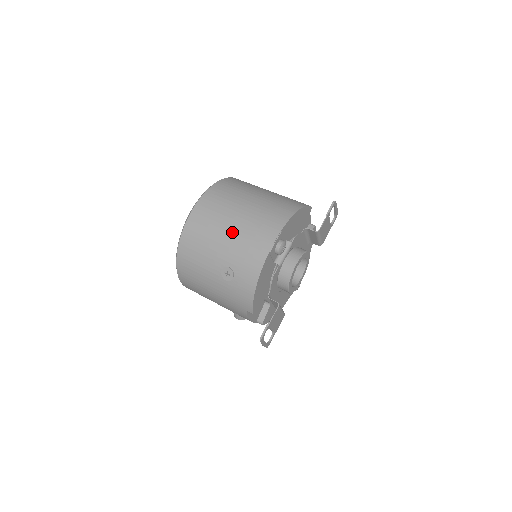
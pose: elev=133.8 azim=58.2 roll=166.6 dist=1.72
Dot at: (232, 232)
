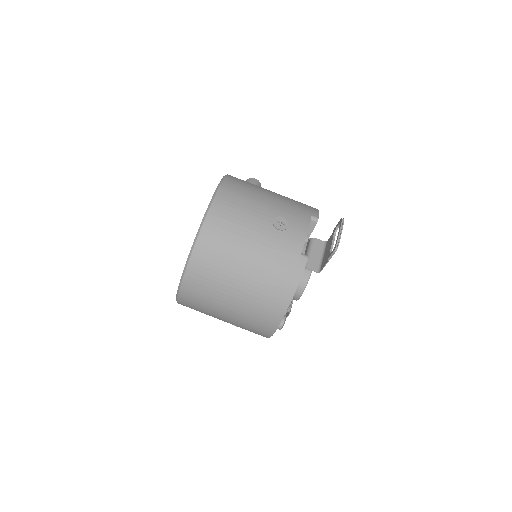
Dot at: (229, 319)
